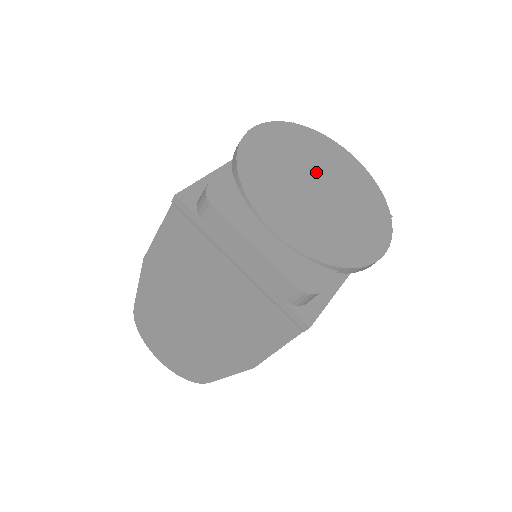
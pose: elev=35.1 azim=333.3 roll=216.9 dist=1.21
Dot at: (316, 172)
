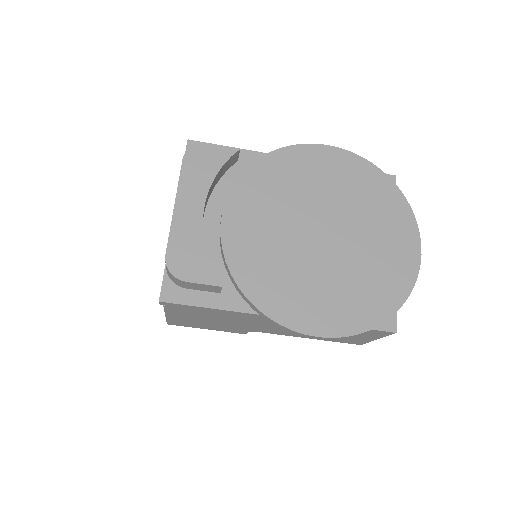
Dot at: (343, 221)
